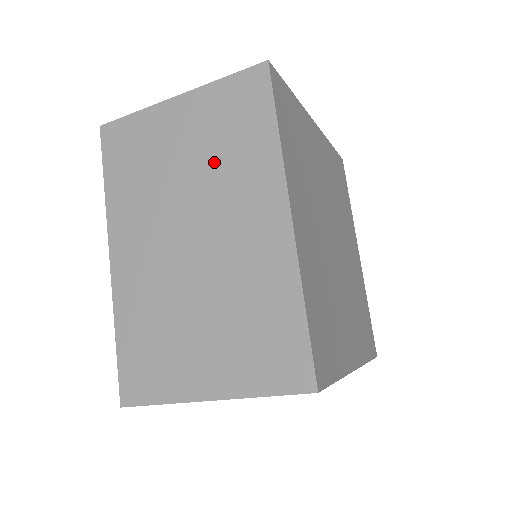
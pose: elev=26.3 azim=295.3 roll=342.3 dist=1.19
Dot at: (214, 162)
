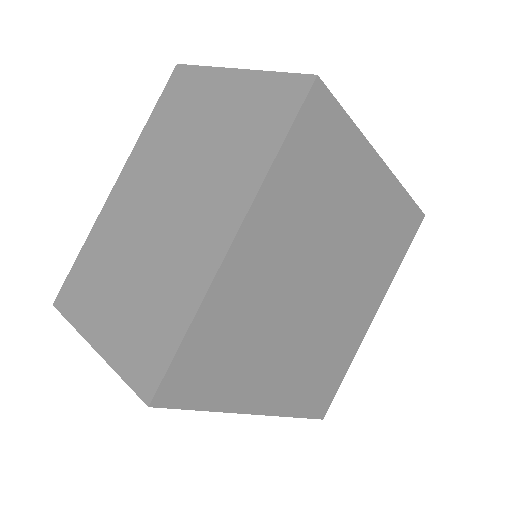
Dot at: occluded
